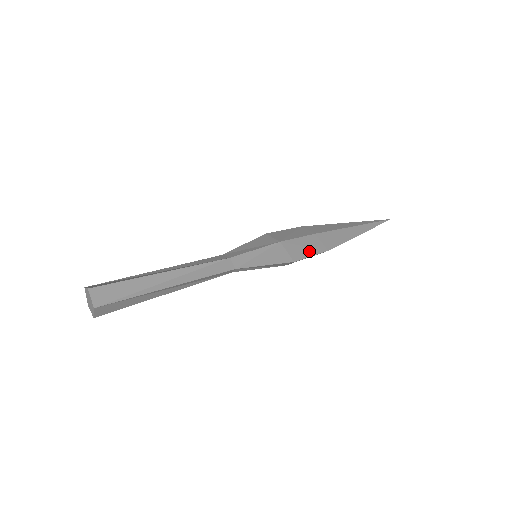
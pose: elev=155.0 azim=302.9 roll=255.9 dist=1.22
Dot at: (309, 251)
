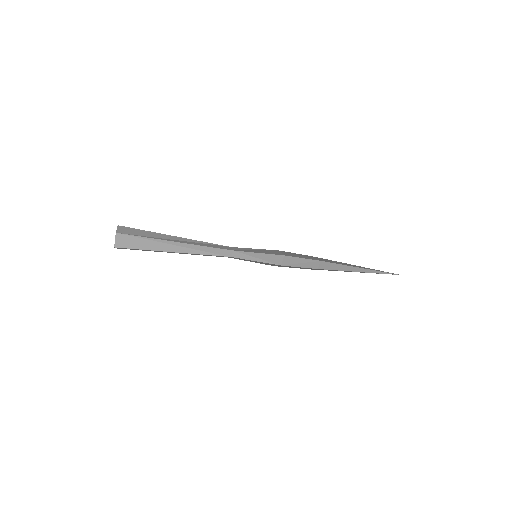
Dot at: (302, 257)
